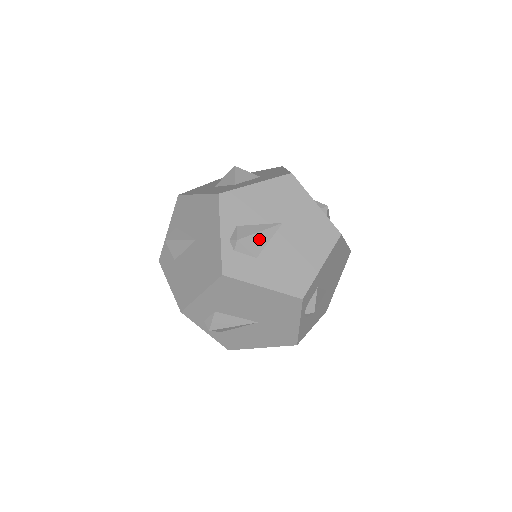
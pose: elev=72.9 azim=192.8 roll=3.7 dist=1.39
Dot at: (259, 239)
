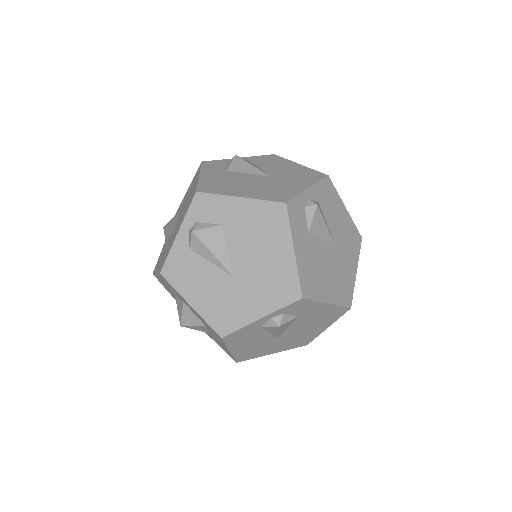
Dot at: (245, 167)
